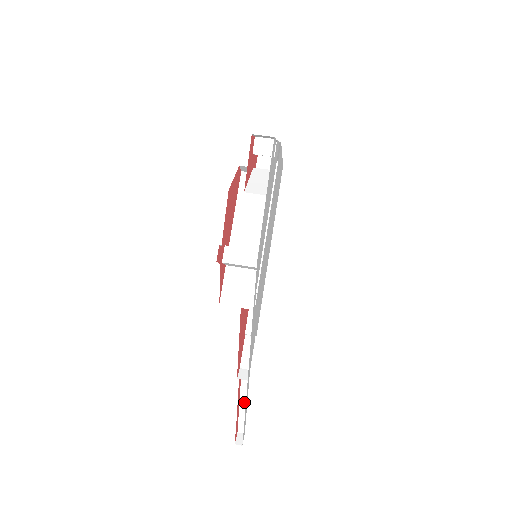
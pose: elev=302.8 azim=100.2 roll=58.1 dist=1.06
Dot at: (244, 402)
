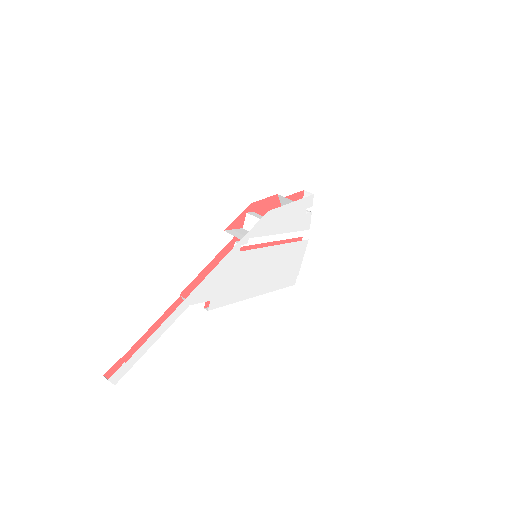
Dot at: (153, 340)
